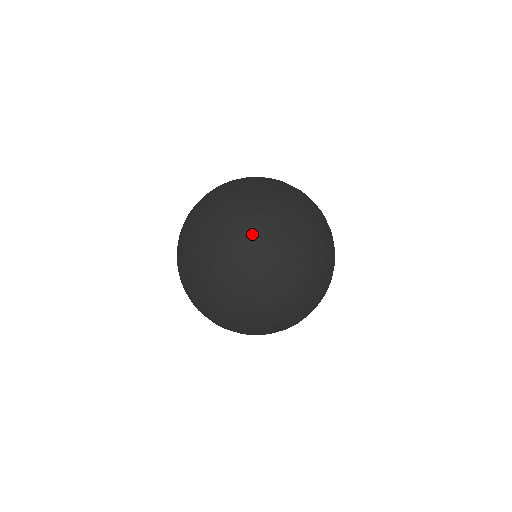
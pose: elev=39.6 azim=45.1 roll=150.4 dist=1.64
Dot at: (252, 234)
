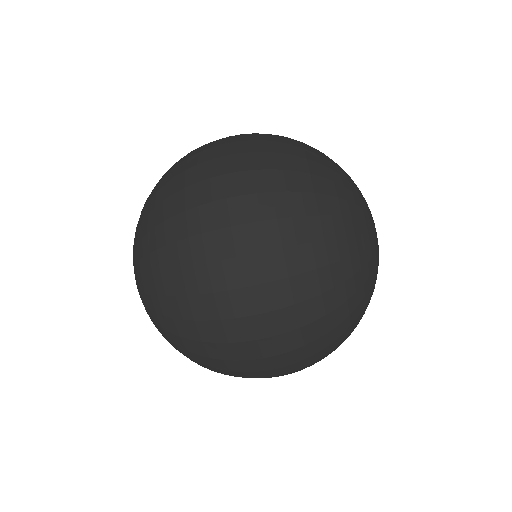
Dot at: (149, 272)
